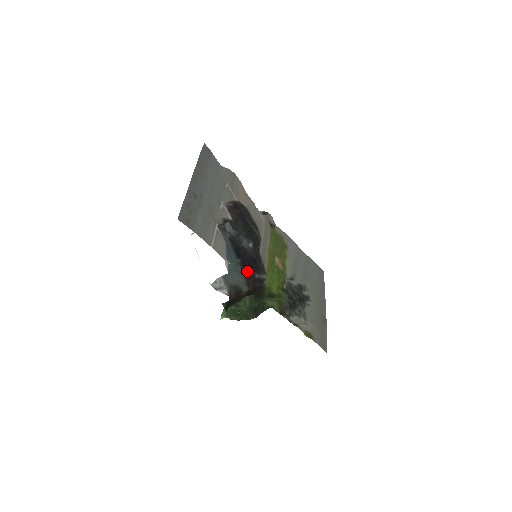
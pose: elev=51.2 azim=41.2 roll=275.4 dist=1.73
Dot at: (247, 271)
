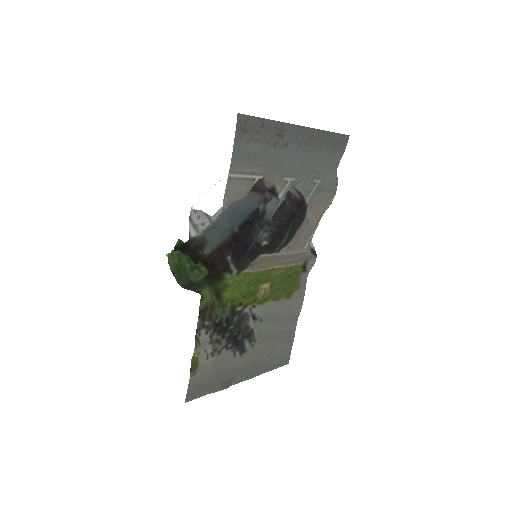
Dot at: (229, 244)
